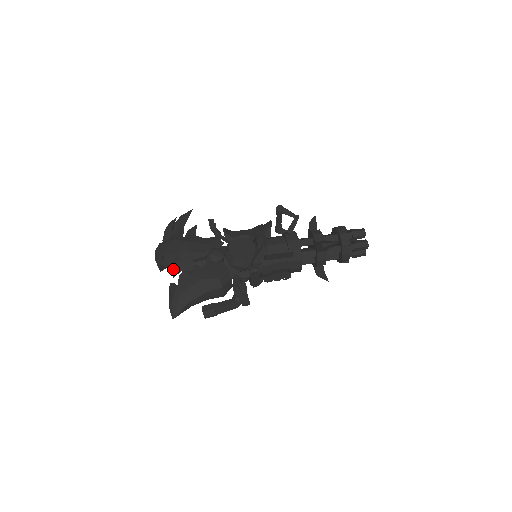
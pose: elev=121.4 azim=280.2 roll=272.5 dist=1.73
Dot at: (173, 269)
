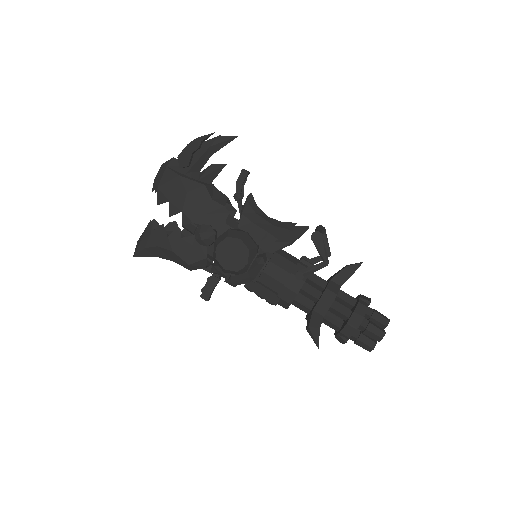
Dot at: occluded
